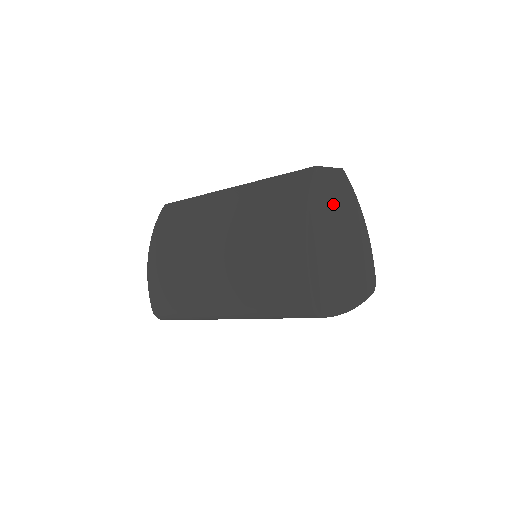
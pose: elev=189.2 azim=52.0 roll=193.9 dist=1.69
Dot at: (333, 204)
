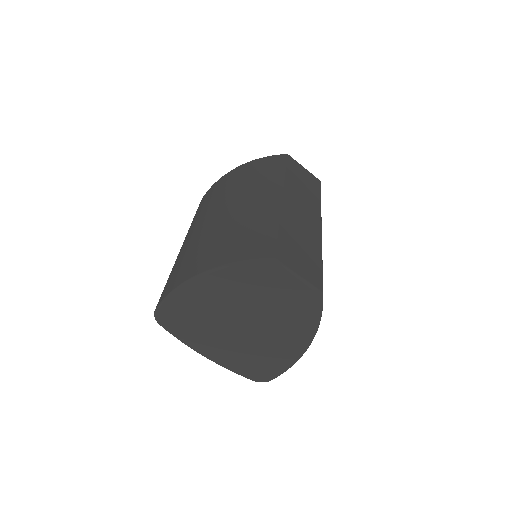
Dot at: (265, 296)
